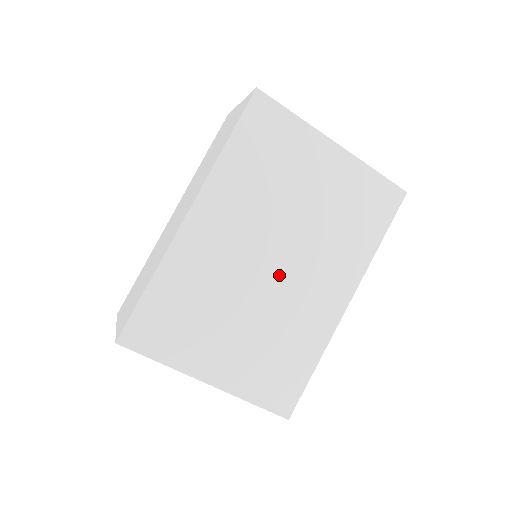
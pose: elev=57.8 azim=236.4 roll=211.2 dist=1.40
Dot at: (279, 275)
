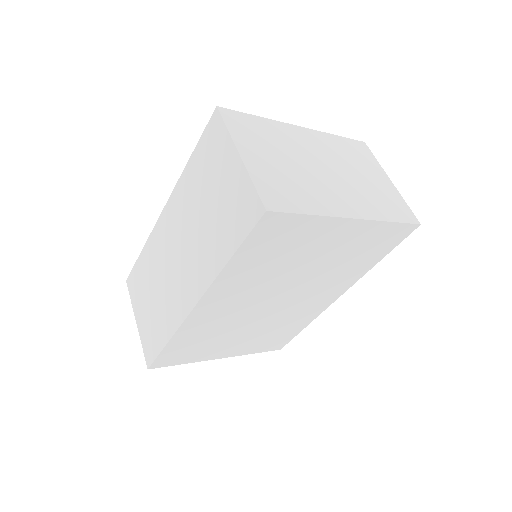
Dot at: (280, 305)
